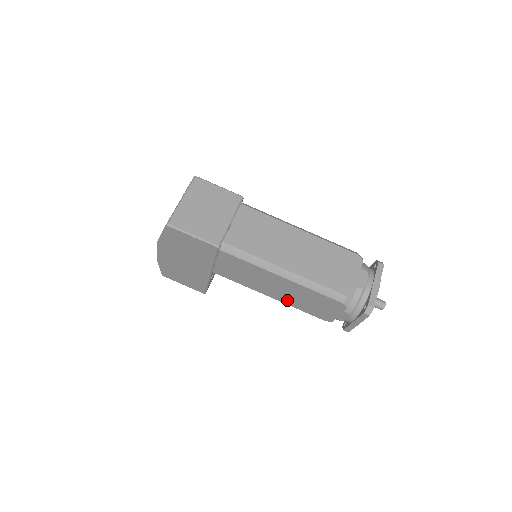
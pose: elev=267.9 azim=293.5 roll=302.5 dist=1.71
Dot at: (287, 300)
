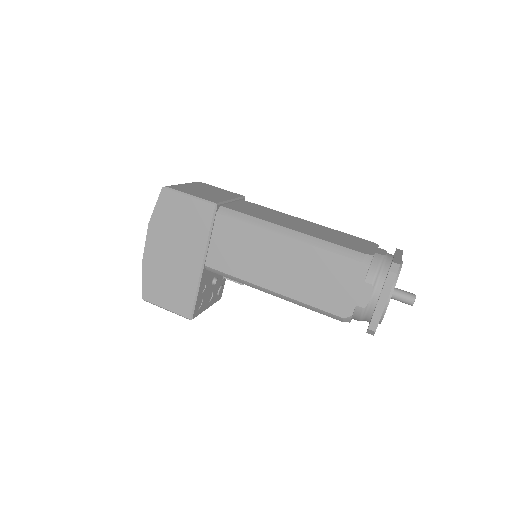
Dot at: (293, 288)
